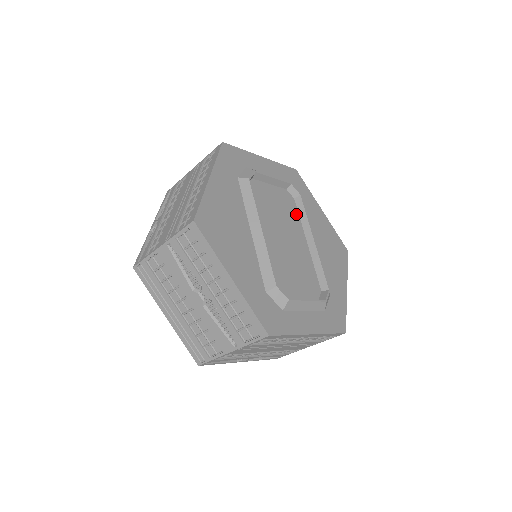
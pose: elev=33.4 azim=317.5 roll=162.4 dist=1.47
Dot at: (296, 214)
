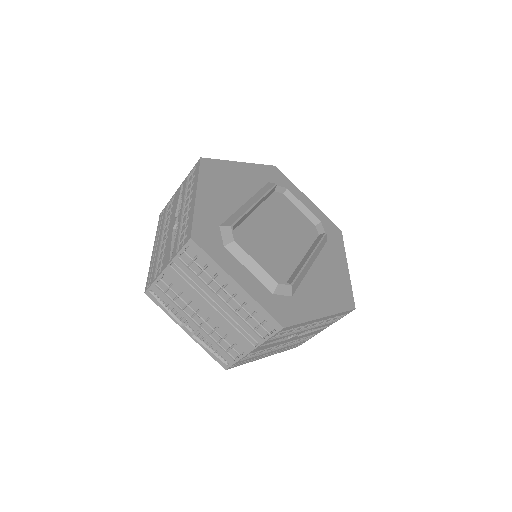
Dot at: (310, 240)
